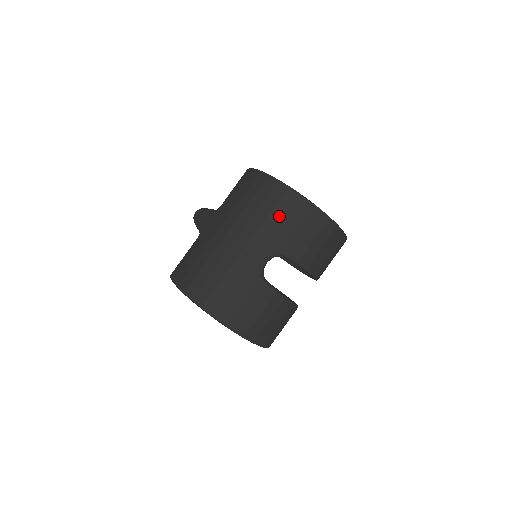
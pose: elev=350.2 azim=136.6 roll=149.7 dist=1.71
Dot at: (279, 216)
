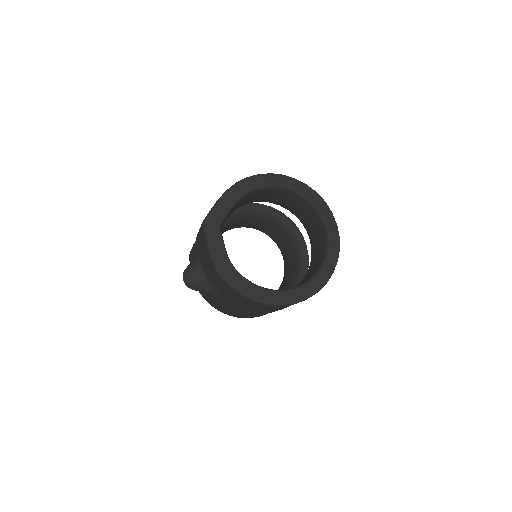
Dot at: occluded
